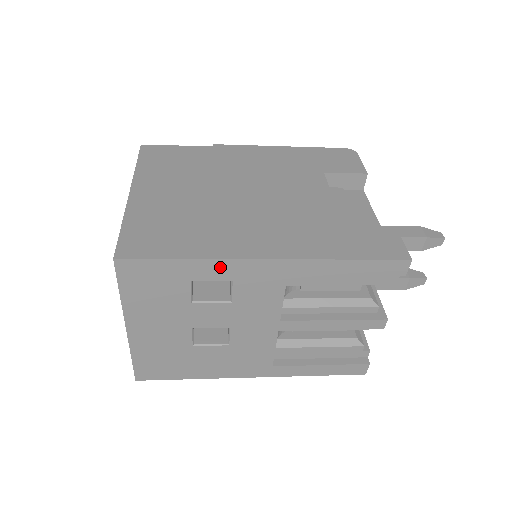
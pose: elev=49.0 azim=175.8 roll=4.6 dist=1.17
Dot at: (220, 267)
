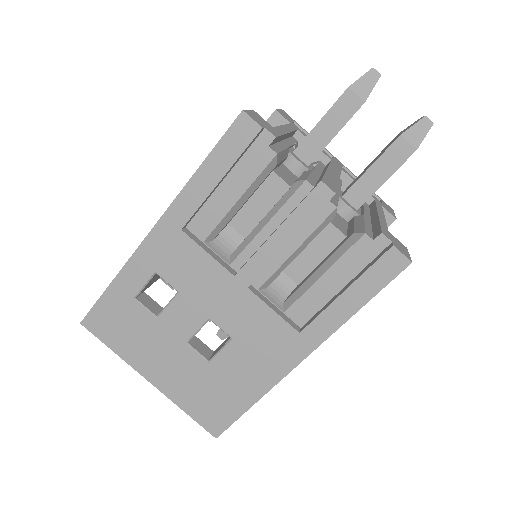
Dot at: (134, 268)
